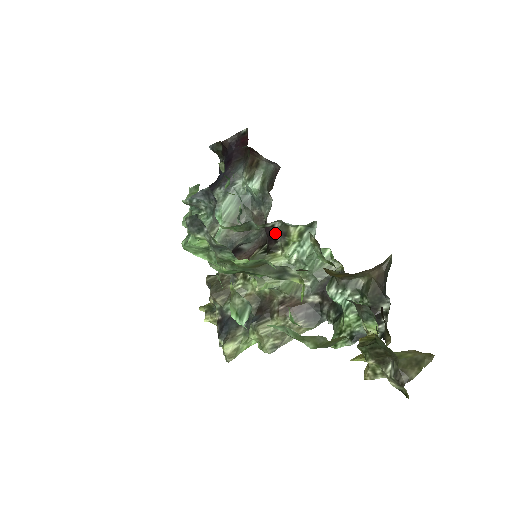
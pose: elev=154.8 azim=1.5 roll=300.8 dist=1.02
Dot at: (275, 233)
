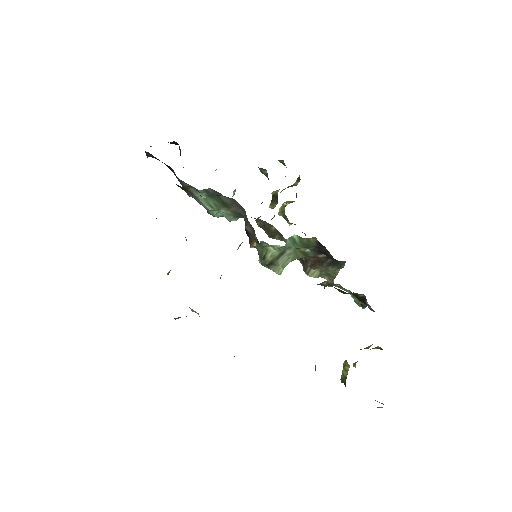
Dot at: occluded
